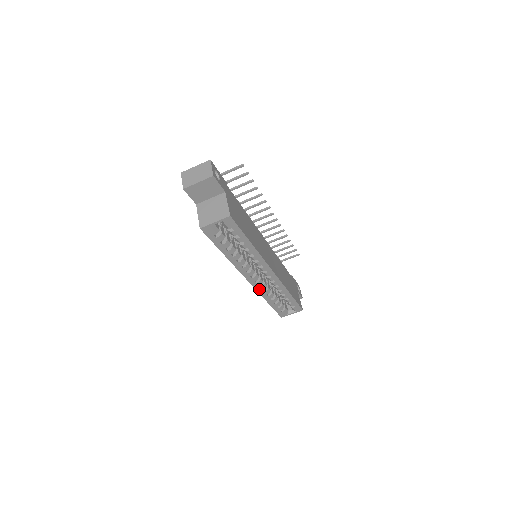
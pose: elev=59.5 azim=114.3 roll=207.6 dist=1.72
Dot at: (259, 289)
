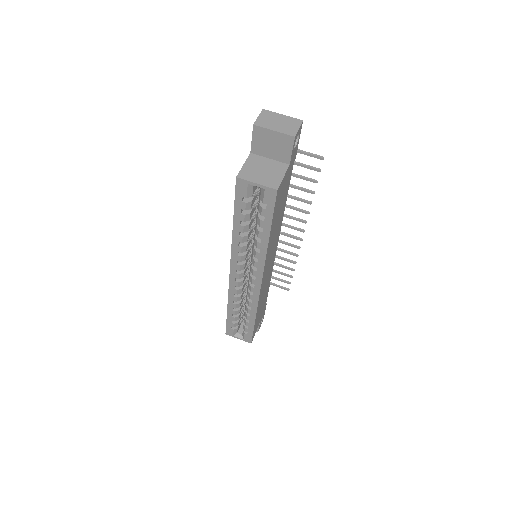
Dot at: (232, 289)
